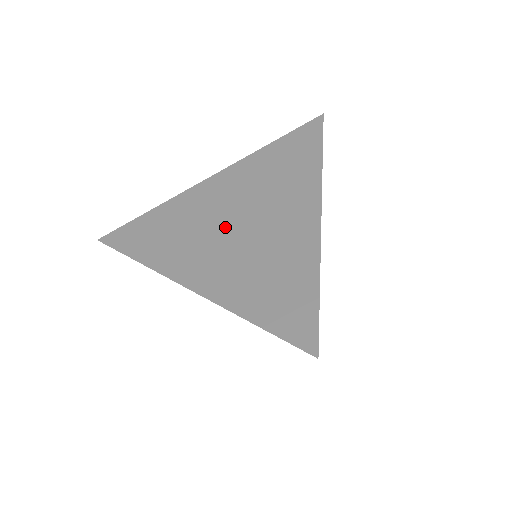
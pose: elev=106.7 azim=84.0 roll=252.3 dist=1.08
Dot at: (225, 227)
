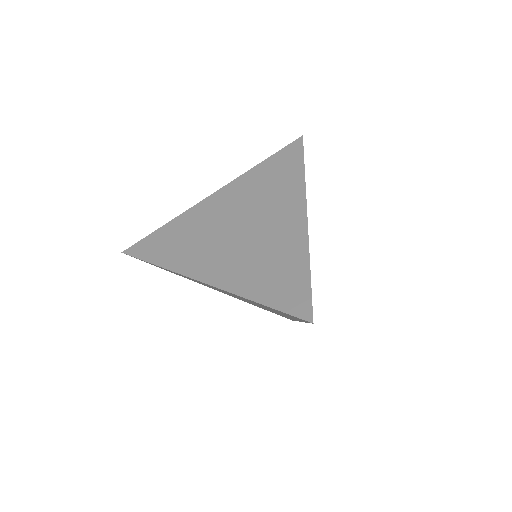
Dot at: (229, 232)
